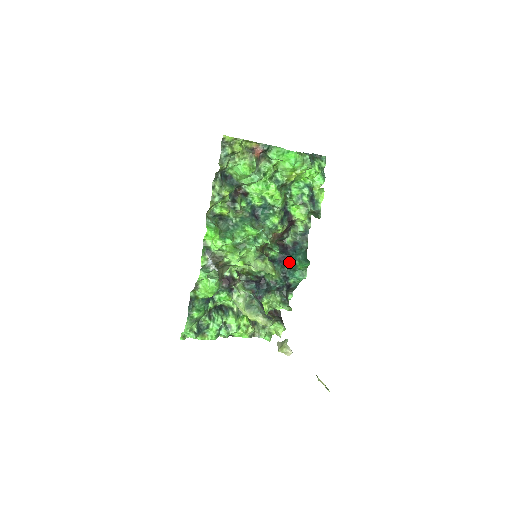
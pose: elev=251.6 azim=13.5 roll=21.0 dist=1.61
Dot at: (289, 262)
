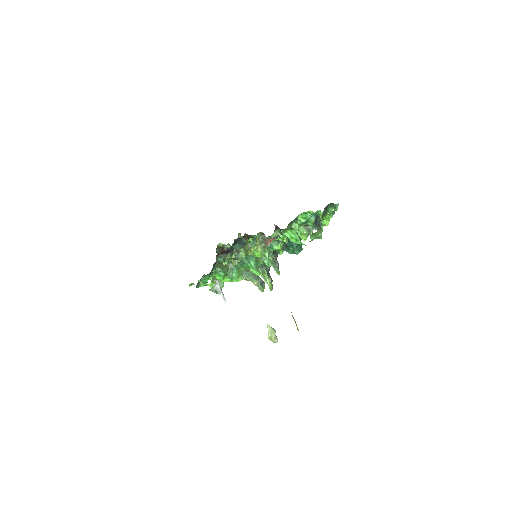
Dot at: occluded
